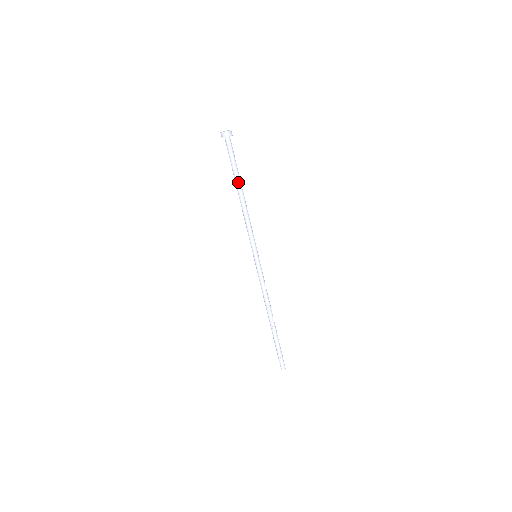
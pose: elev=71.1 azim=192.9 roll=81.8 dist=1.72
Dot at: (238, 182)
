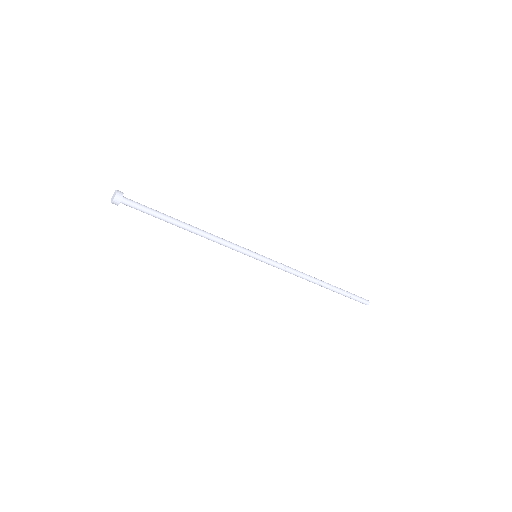
Dot at: (172, 224)
